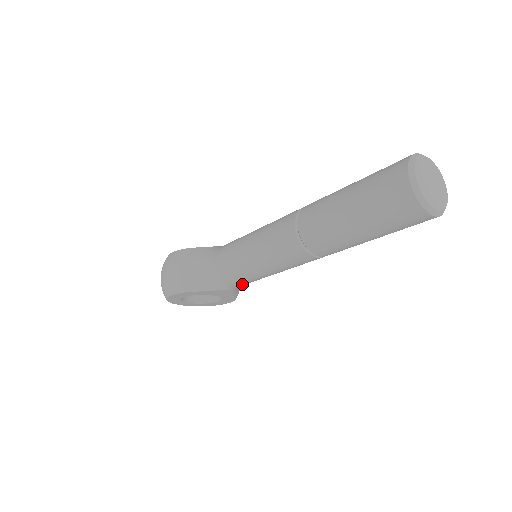
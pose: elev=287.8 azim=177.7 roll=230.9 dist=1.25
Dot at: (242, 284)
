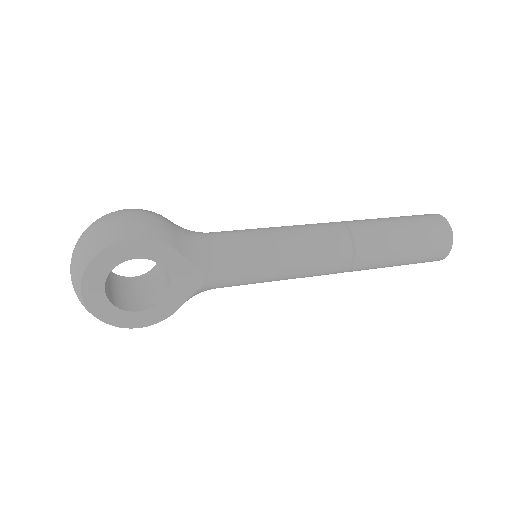
Dot at: (233, 275)
